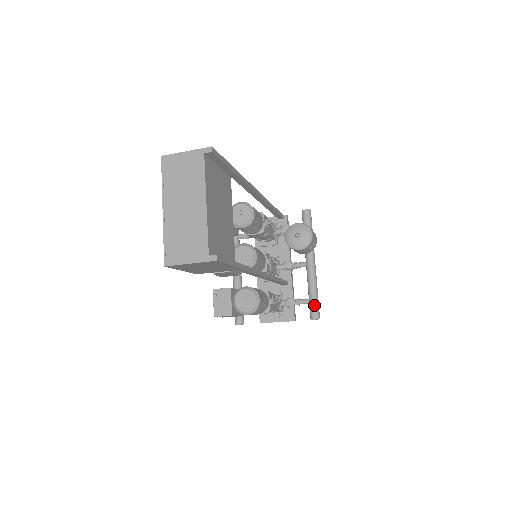
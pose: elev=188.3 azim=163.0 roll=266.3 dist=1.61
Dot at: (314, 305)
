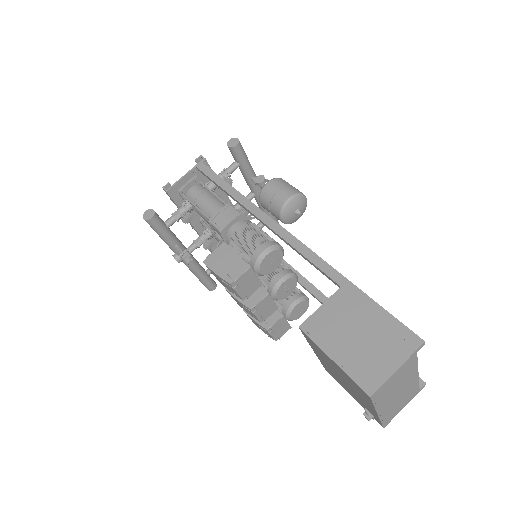
Dot at: occluded
